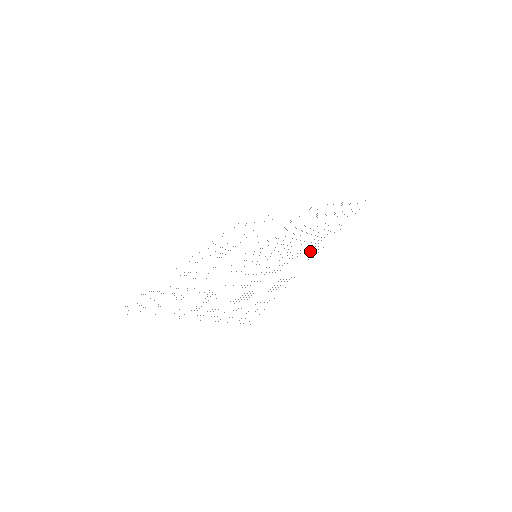
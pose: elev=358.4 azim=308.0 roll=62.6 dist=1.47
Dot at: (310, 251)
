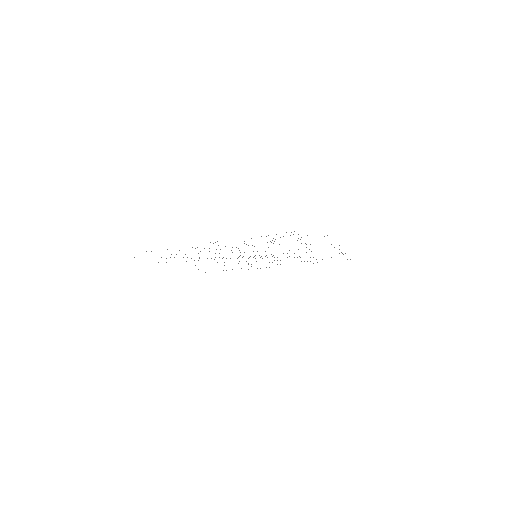
Dot at: occluded
